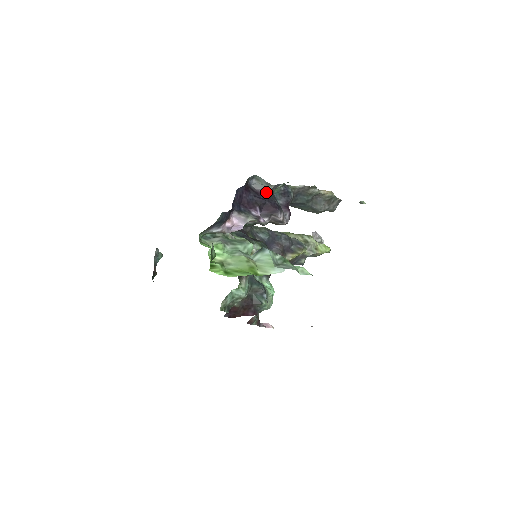
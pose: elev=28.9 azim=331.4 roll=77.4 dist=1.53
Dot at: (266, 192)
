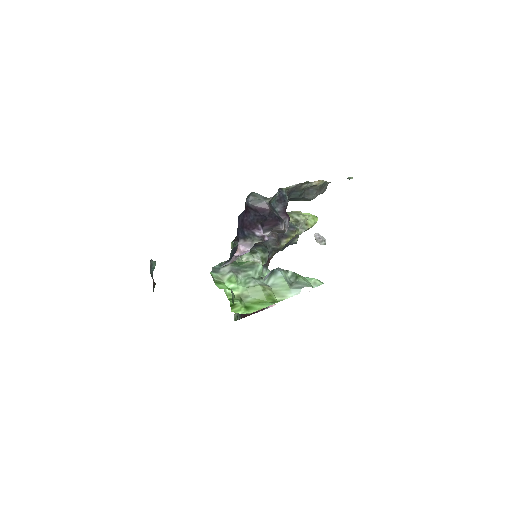
Dot at: (265, 207)
